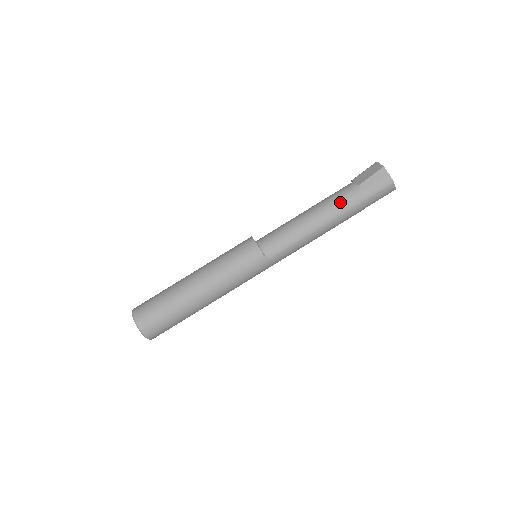
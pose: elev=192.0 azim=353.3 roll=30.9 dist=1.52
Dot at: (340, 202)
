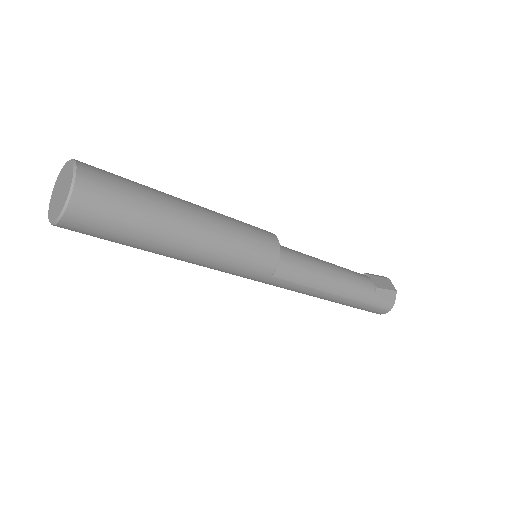
Dot at: (357, 287)
